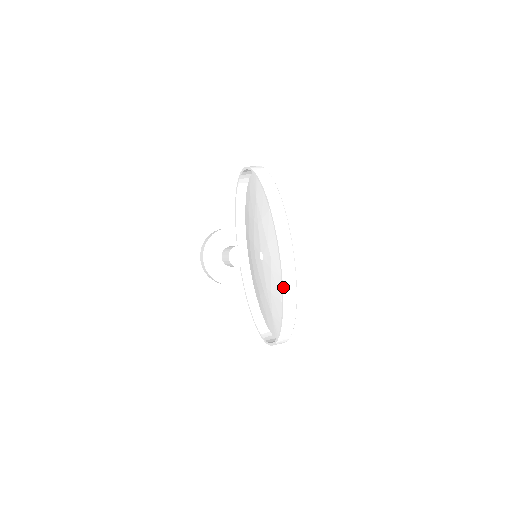
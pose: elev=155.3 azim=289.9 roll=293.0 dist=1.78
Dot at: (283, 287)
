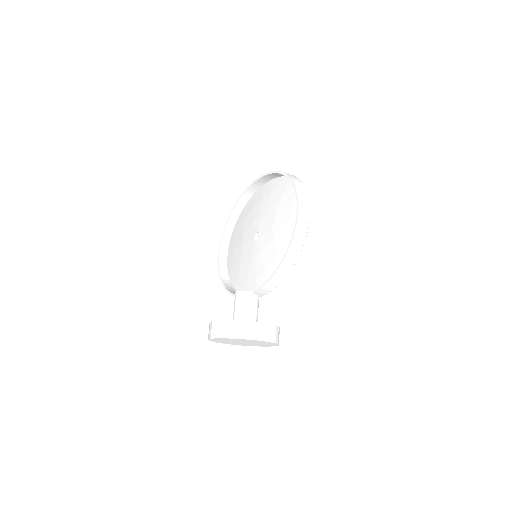
Dot at: (268, 173)
